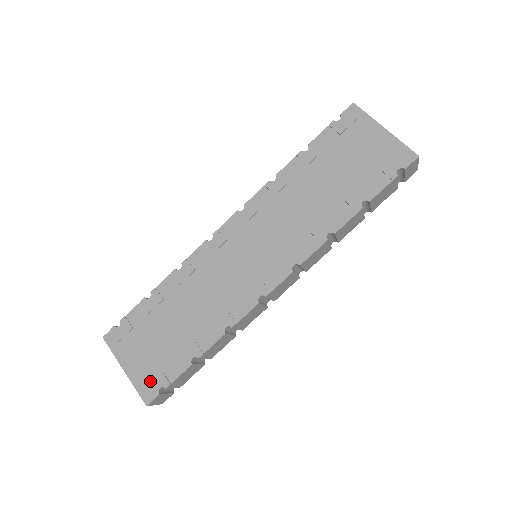
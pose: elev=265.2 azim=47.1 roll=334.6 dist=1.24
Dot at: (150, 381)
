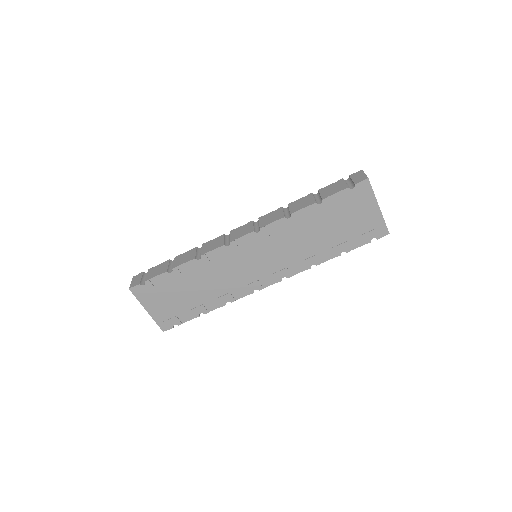
Dot at: (167, 320)
